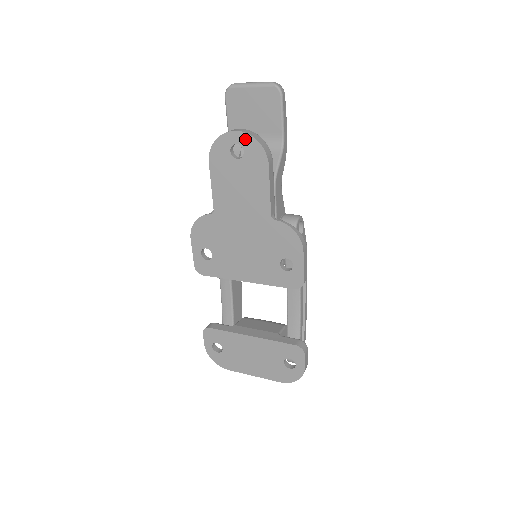
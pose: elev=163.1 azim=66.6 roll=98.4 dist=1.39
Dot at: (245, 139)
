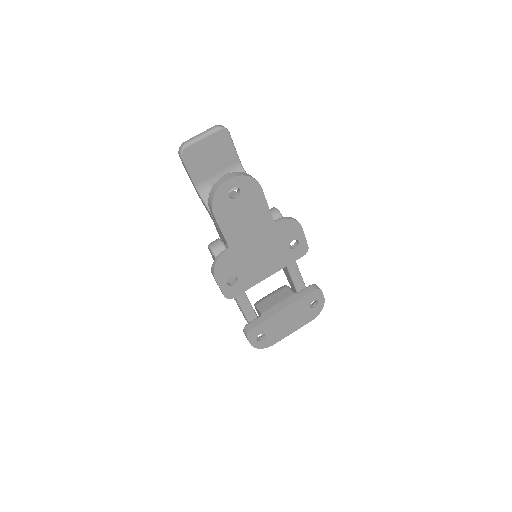
Dot at: (238, 181)
